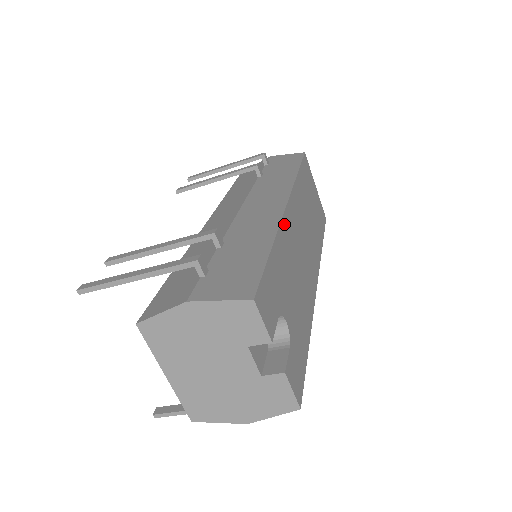
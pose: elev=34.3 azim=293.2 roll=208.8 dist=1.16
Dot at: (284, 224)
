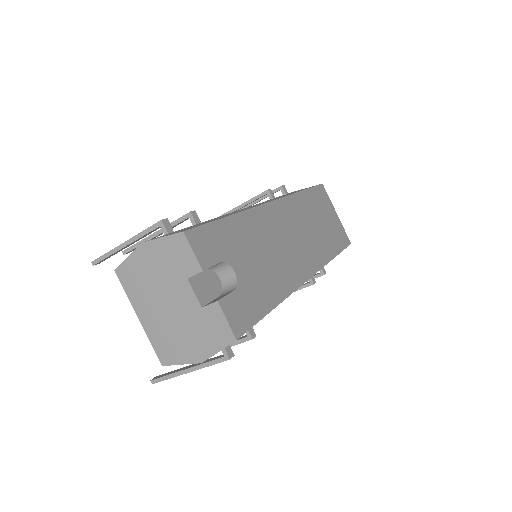
Dot at: (259, 211)
